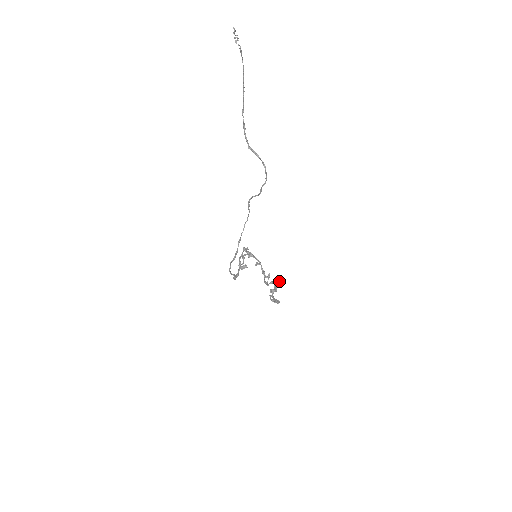
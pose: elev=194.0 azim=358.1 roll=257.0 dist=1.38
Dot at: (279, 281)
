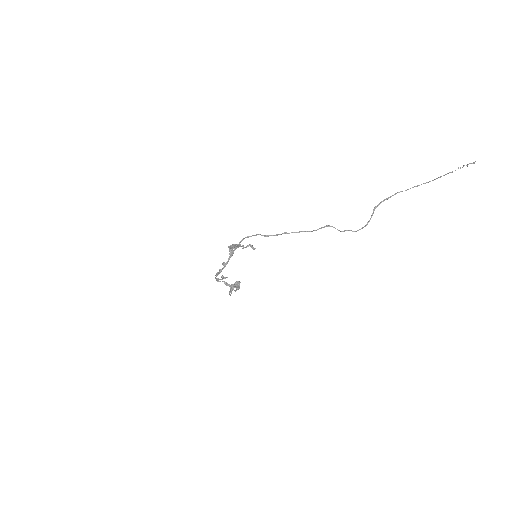
Dot at: occluded
